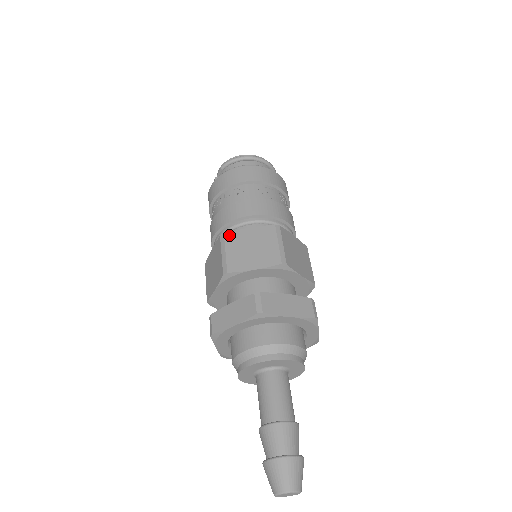
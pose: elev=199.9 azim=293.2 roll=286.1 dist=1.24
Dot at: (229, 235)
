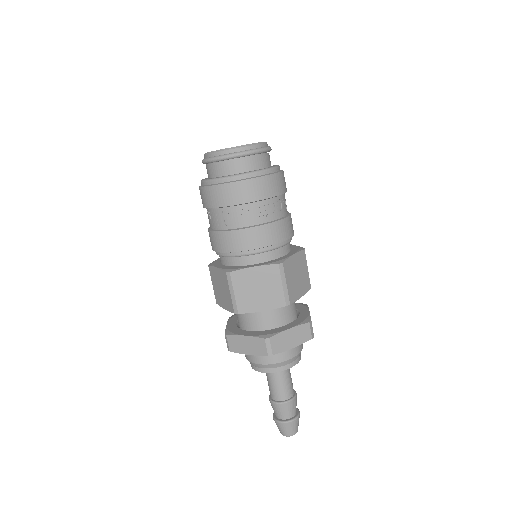
Dot at: (210, 269)
